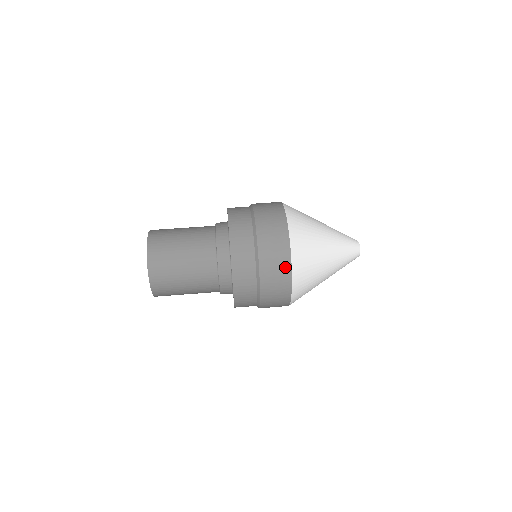
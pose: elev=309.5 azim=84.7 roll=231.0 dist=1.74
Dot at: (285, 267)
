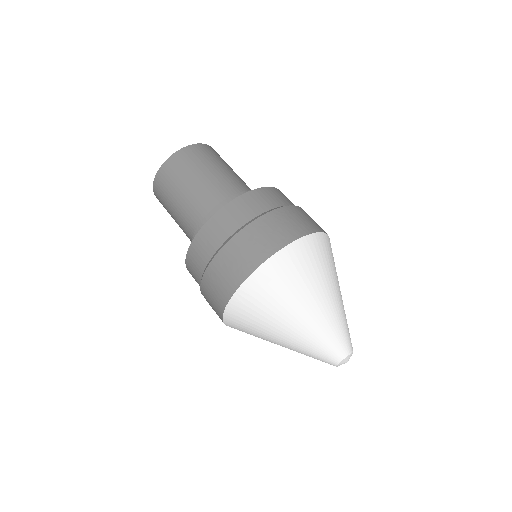
Dot at: (229, 287)
